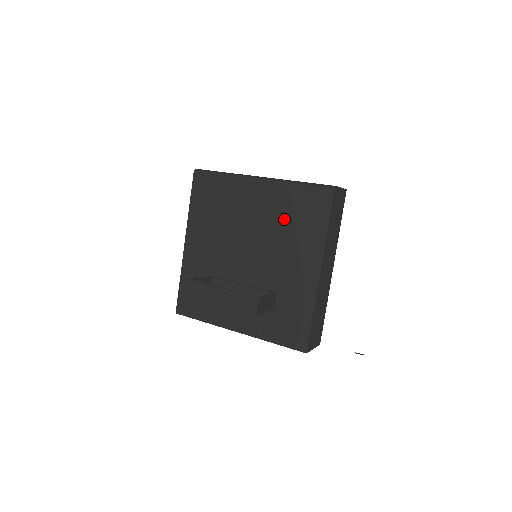
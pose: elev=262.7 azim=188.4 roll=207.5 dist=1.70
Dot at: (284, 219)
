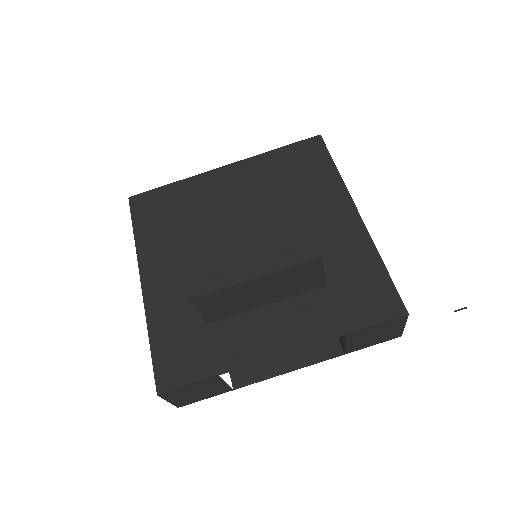
Dot at: (278, 185)
